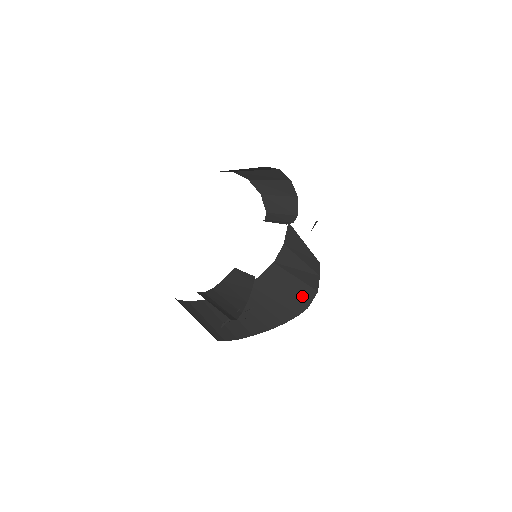
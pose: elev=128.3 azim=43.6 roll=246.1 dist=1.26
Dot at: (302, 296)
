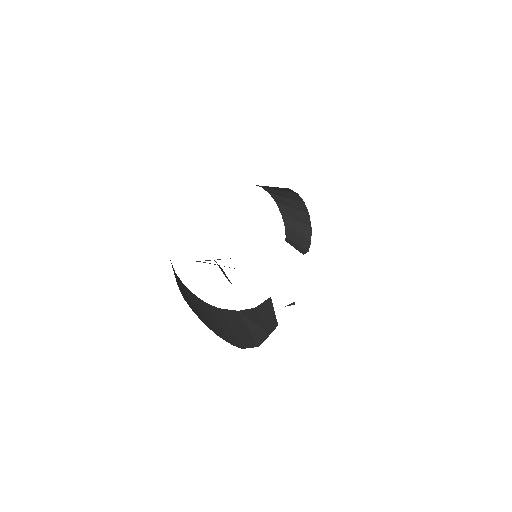
Dot at: (244, 340)
